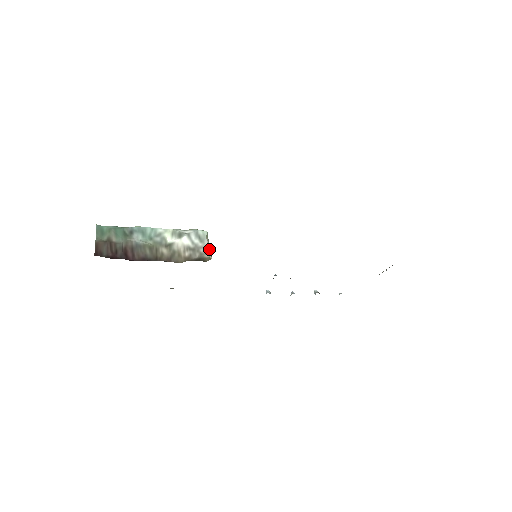
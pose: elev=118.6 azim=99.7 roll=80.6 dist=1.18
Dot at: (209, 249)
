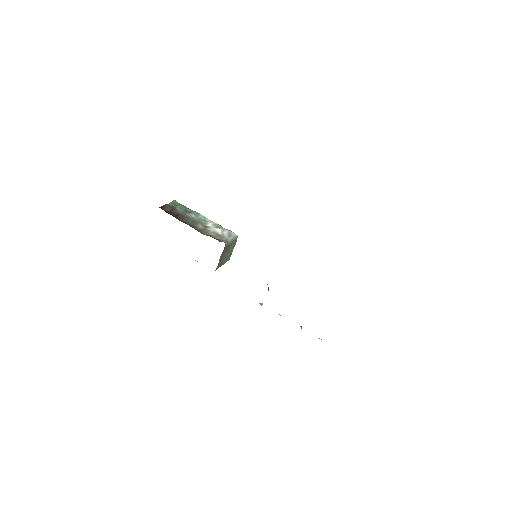
Dot at: (229, 241)
